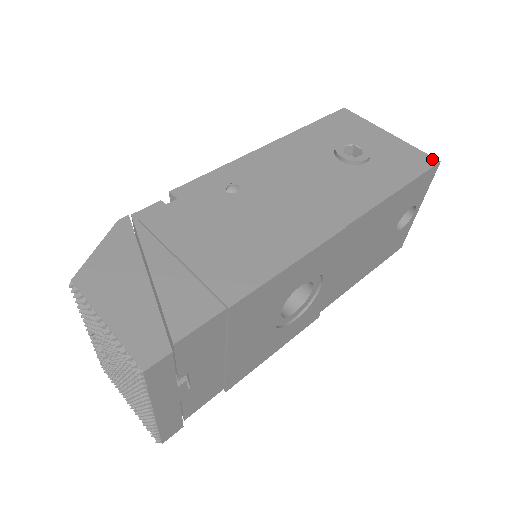
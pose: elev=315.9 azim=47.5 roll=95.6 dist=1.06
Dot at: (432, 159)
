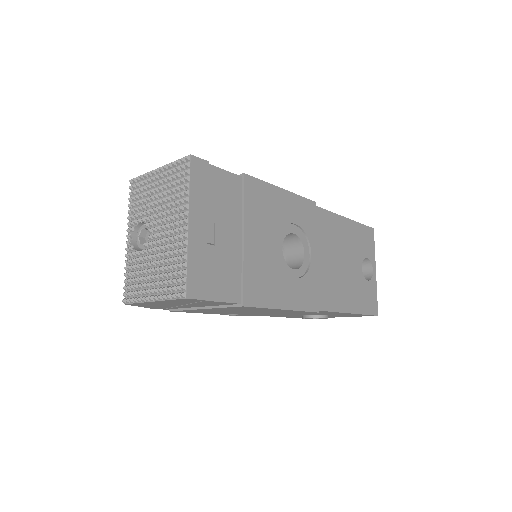
Dot at: occluded
